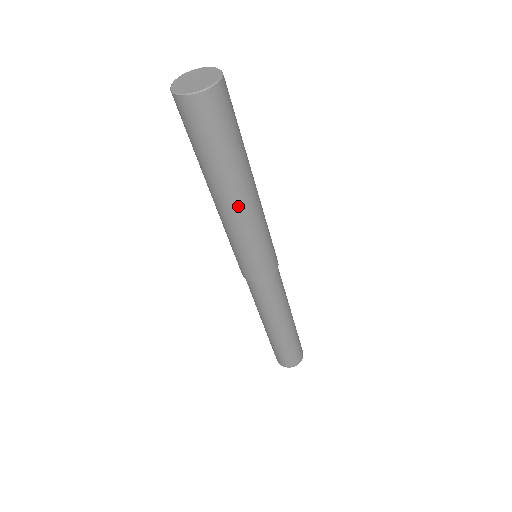
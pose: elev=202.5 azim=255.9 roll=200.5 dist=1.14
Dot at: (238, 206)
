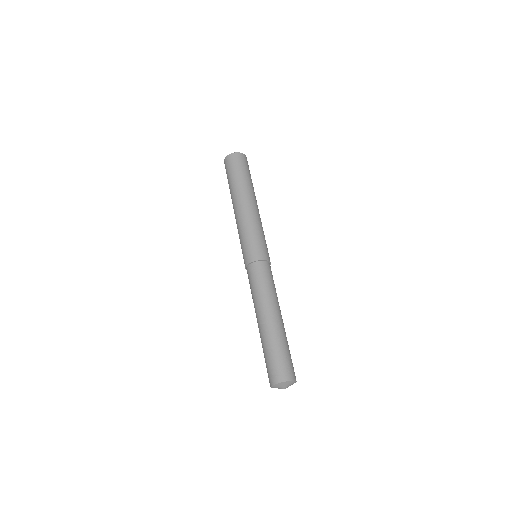
Dot at: (240, 206)
